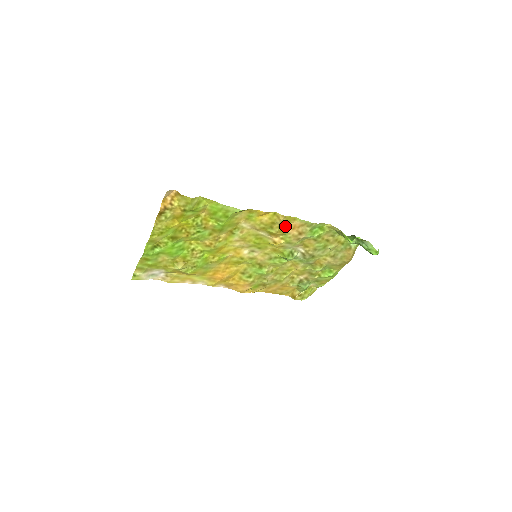
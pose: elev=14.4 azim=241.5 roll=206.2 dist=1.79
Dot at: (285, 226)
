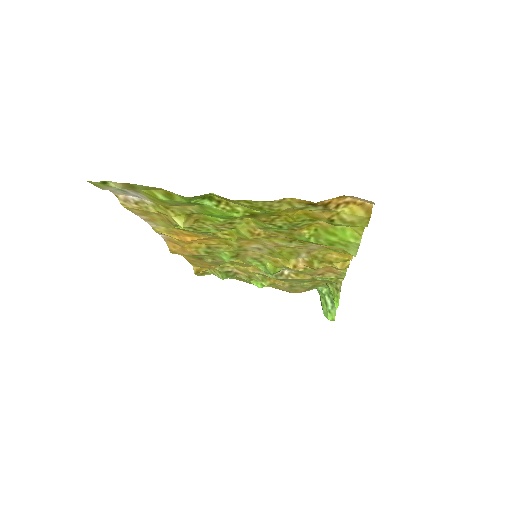
Dot at: (328, 266)
